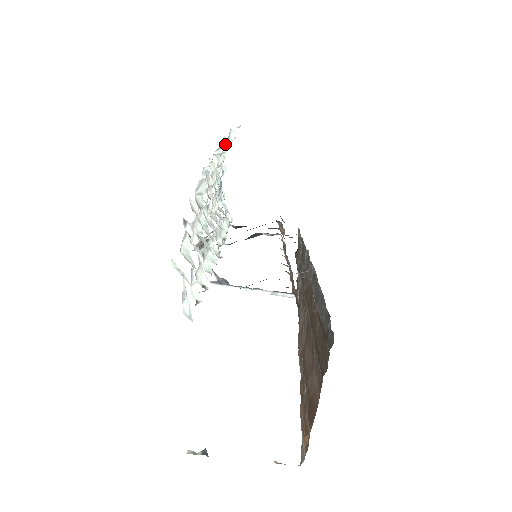
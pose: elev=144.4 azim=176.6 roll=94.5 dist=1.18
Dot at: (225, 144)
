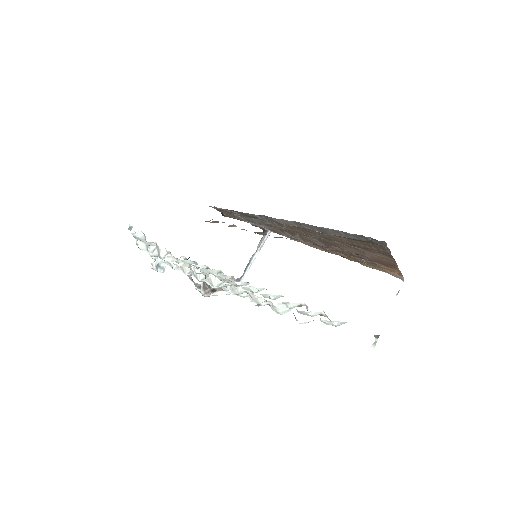
Dot at: (152, 245)
